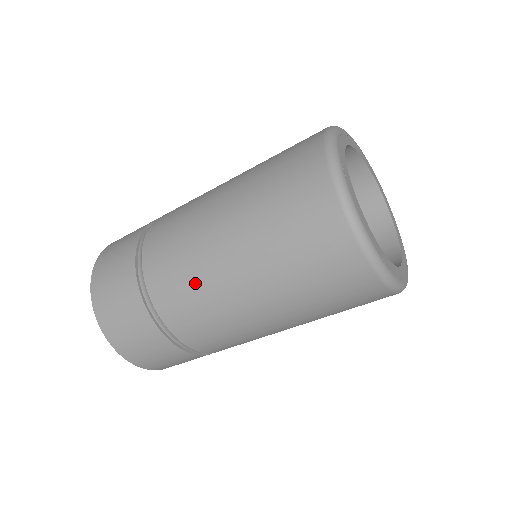
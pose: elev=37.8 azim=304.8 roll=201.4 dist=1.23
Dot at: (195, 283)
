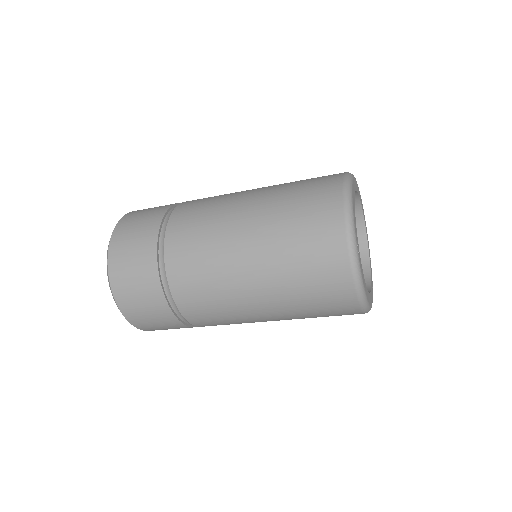
Dot at: (229, 317)
